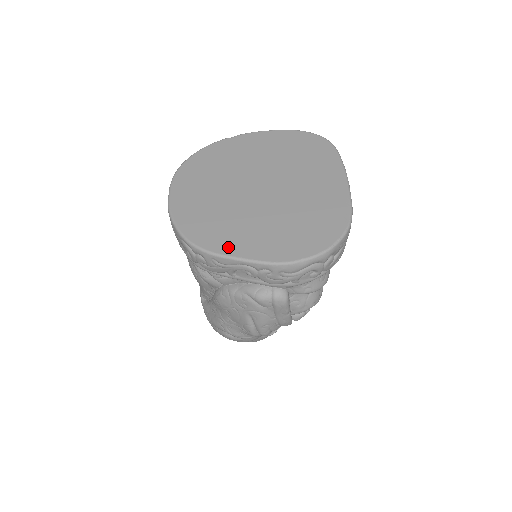
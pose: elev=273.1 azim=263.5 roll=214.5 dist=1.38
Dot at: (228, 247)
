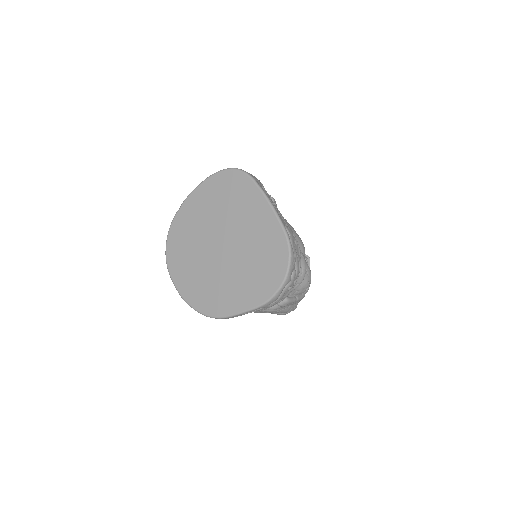
Dot at: (229, 308)
